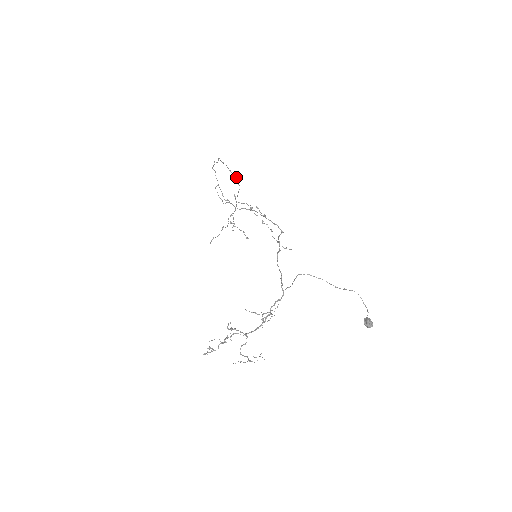
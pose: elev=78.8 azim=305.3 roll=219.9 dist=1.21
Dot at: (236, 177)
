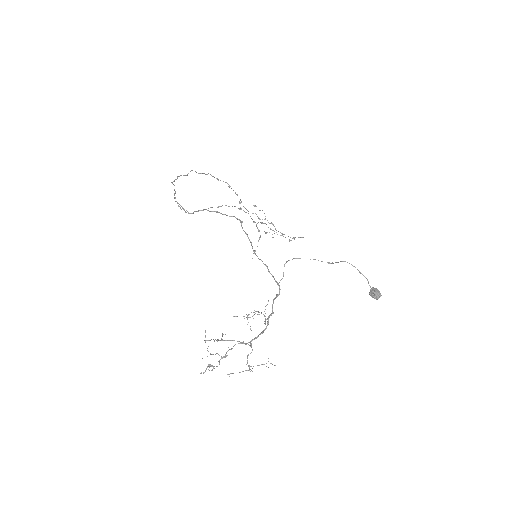
Dot at: (227, 183)
